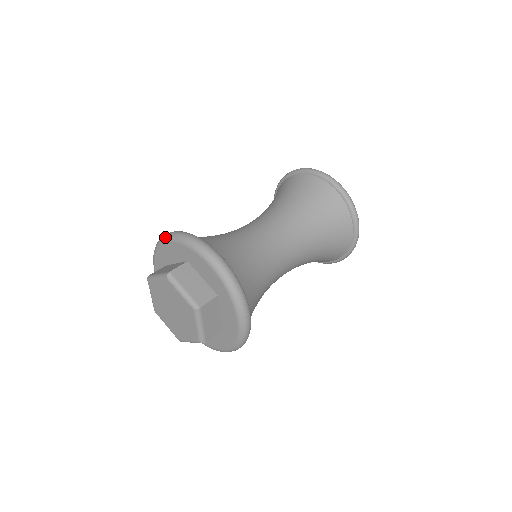
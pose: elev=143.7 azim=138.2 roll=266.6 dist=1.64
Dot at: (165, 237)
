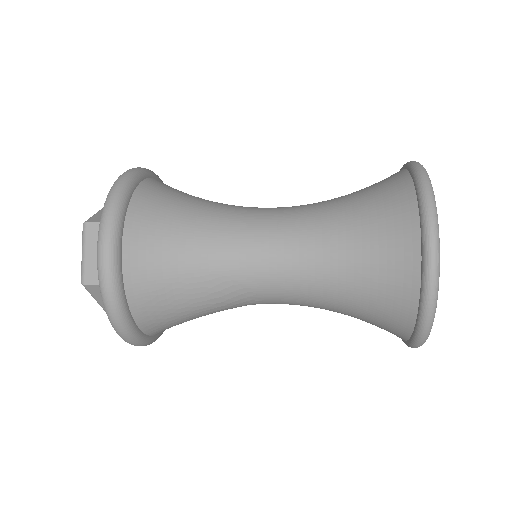
Dot at: occluded
